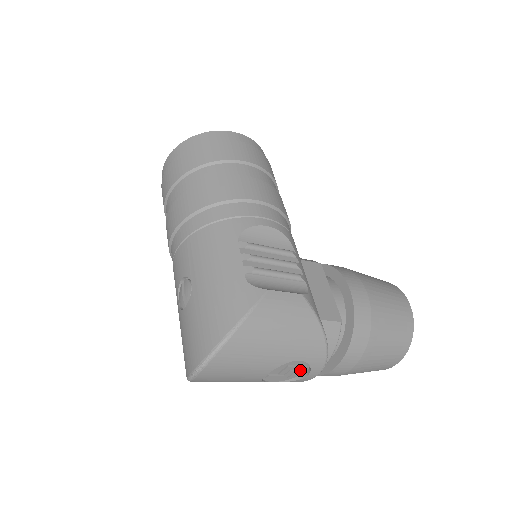
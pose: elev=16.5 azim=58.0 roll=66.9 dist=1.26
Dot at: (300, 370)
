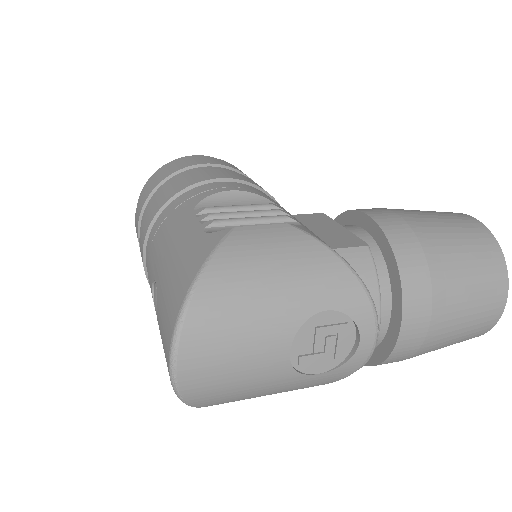
Dot at: (342, 333)
